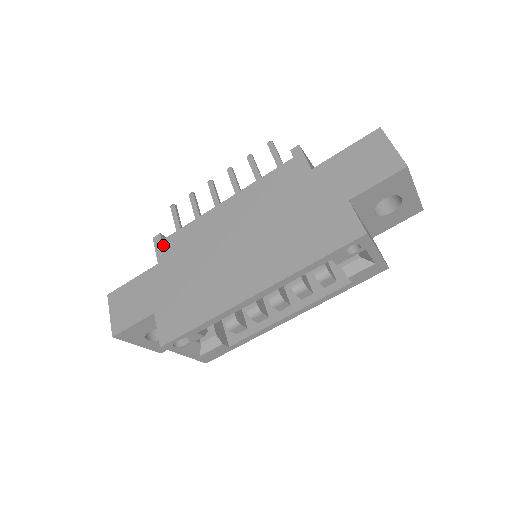
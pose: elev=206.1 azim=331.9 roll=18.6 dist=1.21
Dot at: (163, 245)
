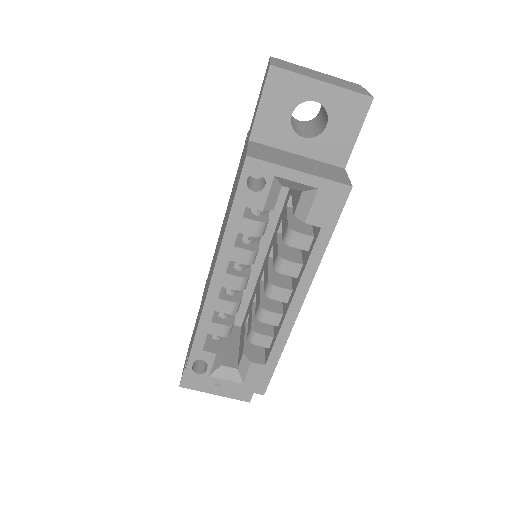
Dot at: occluded
